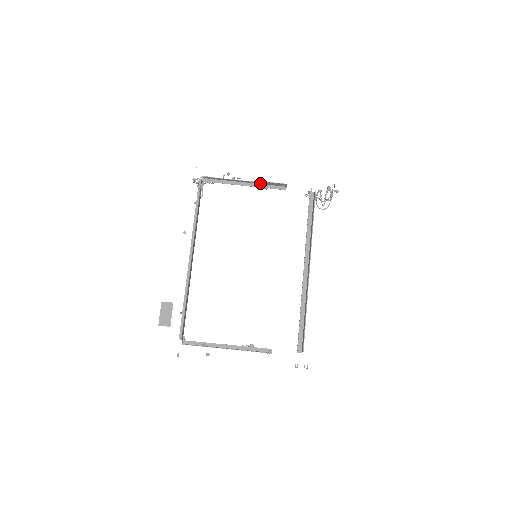
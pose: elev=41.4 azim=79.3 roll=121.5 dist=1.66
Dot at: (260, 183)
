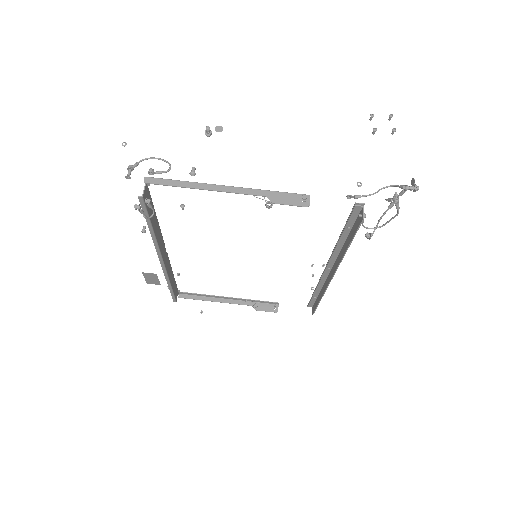
Dot at: (257, 192)
